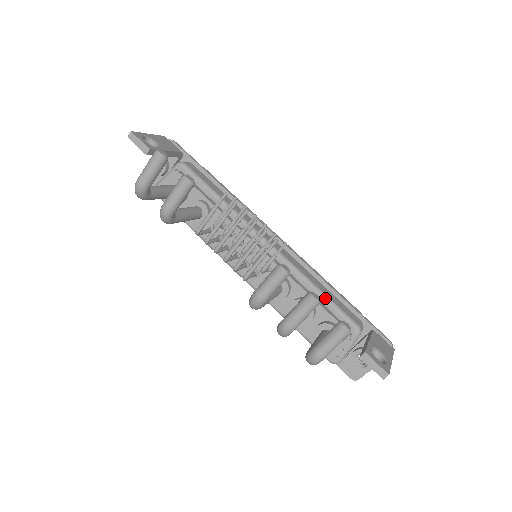
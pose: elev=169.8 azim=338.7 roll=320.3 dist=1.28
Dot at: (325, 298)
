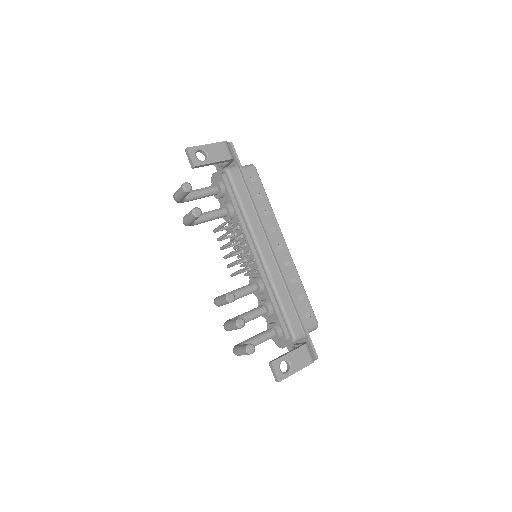
Dot at: (282, 309)
